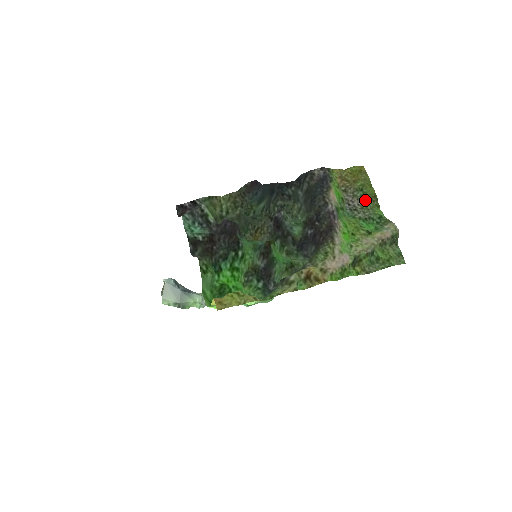
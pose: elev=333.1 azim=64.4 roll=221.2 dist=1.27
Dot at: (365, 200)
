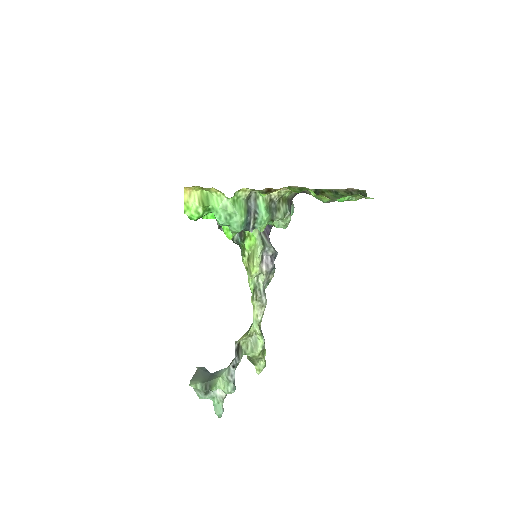
Dot at: occluded
